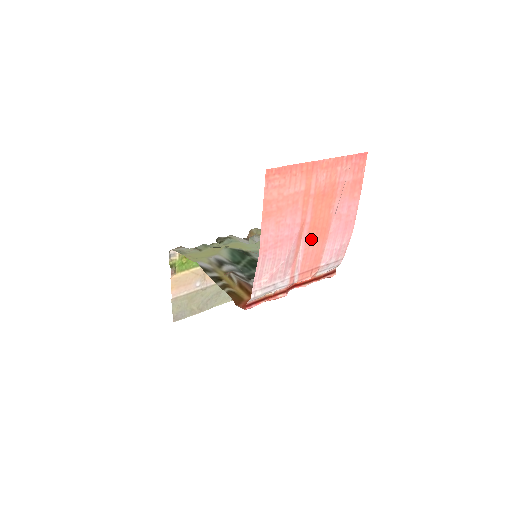
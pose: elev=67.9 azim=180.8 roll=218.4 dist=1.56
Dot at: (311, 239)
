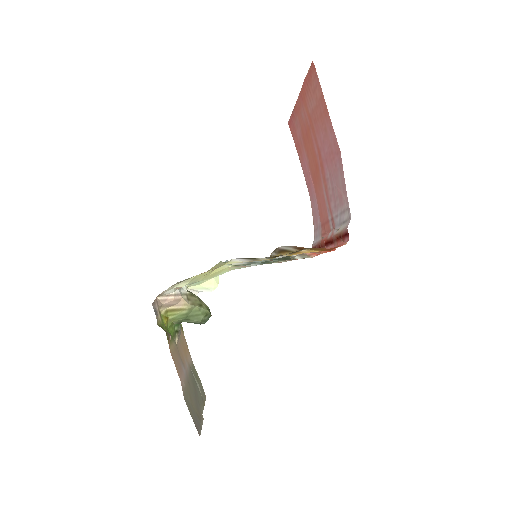
Dot at: (319, 180)
